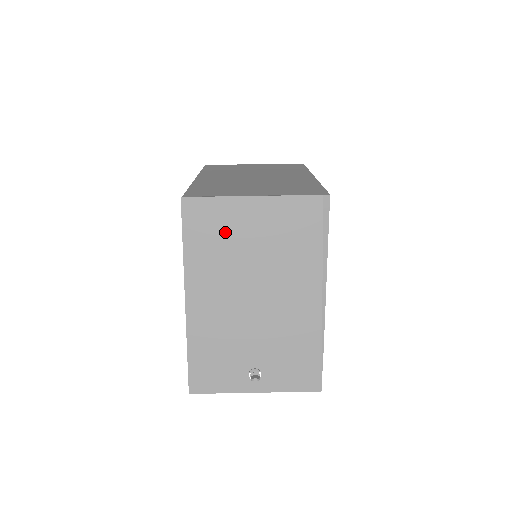
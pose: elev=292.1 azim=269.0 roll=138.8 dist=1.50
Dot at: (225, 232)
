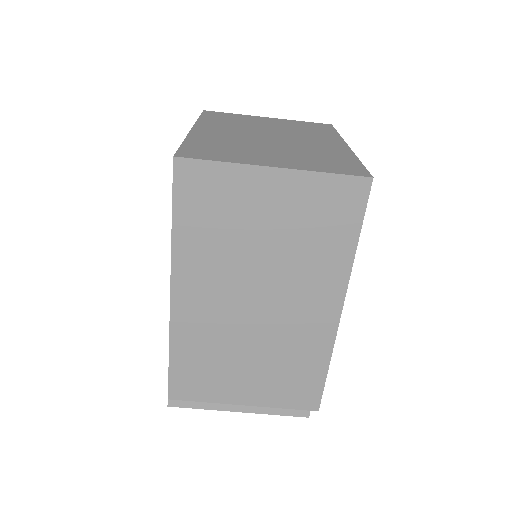
Dot at: occluded
